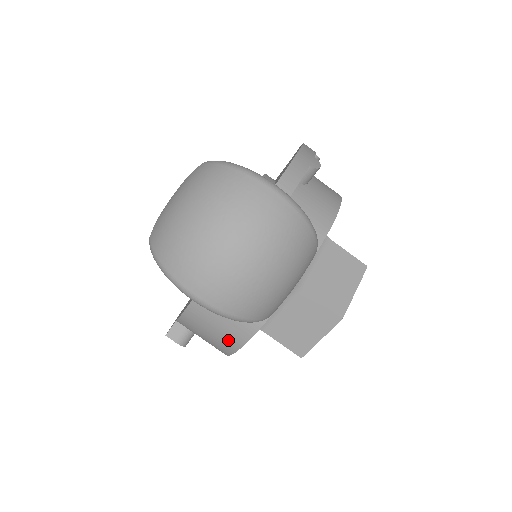
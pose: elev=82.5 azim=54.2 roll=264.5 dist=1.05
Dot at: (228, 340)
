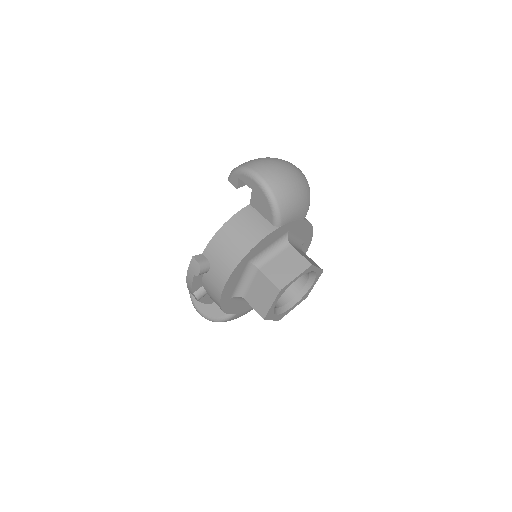
Dot at: (246, 243)
